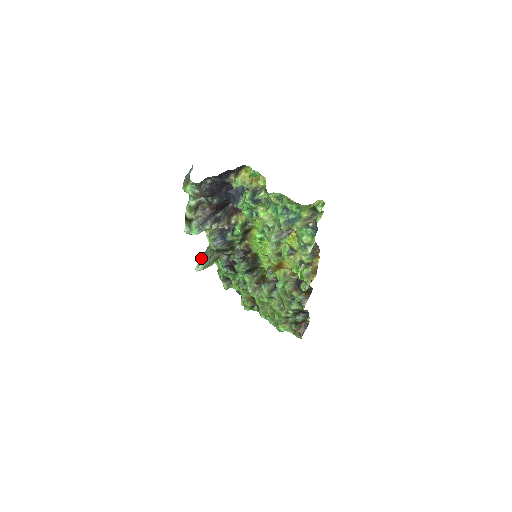
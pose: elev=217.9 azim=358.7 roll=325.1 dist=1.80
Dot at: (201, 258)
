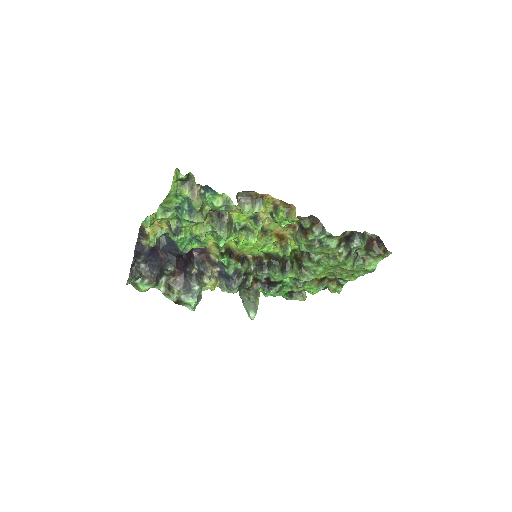
Dot at: occluded
